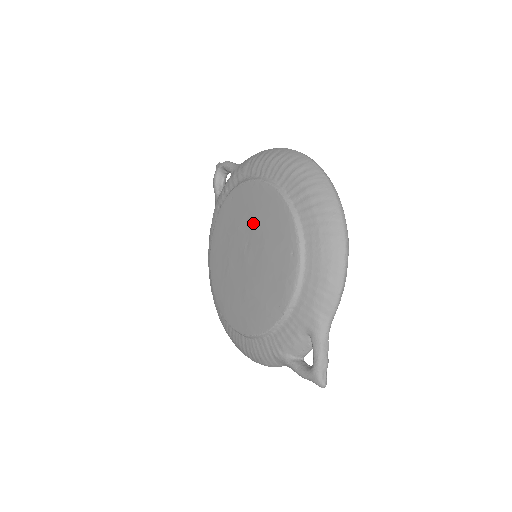
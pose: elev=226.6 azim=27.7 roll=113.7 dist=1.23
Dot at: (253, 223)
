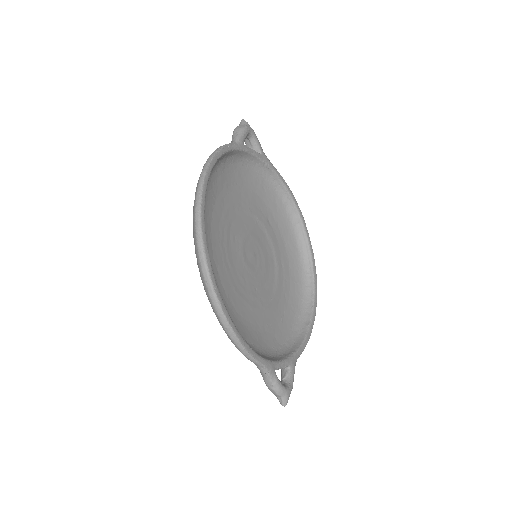
Dot at: occluded
